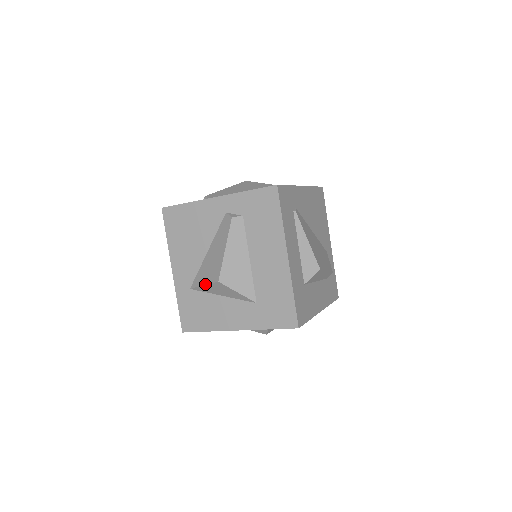
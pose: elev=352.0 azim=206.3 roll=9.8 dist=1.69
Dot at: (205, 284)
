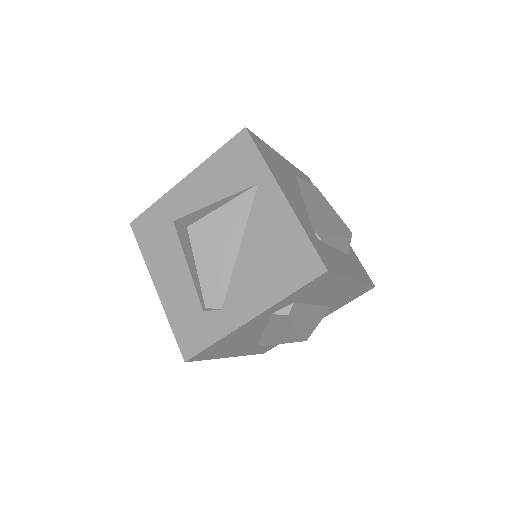
Dot at: occluded
